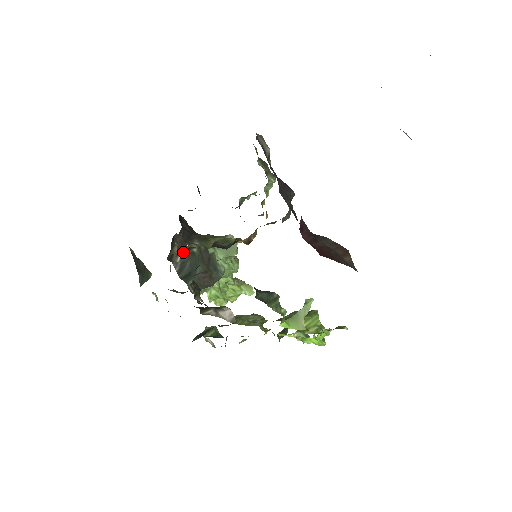
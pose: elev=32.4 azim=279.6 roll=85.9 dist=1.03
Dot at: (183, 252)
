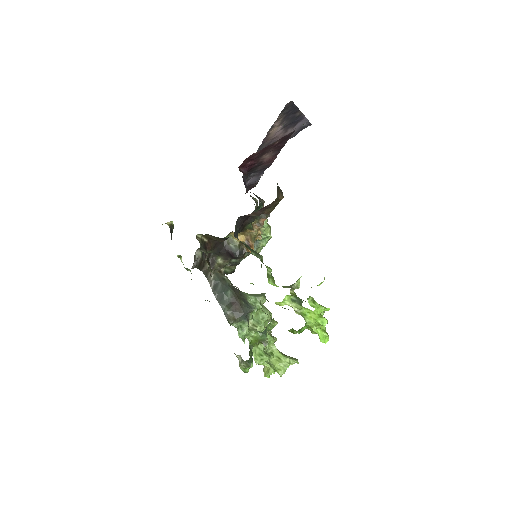
Dot at: (210, 261)
